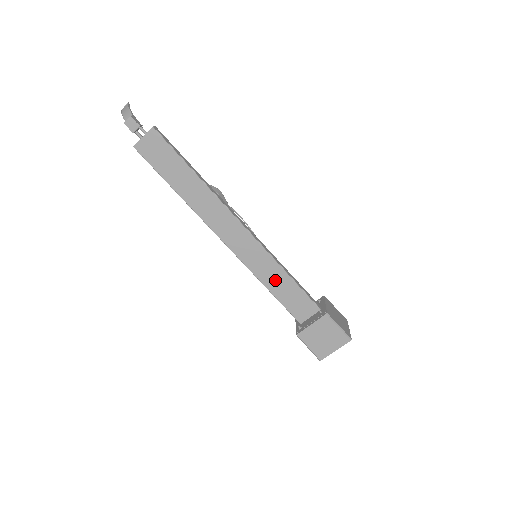
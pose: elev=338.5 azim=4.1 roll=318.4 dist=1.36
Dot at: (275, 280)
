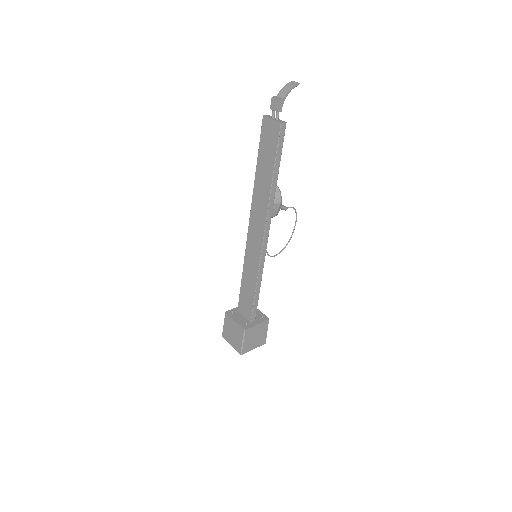
Dot at: (249, 279)
